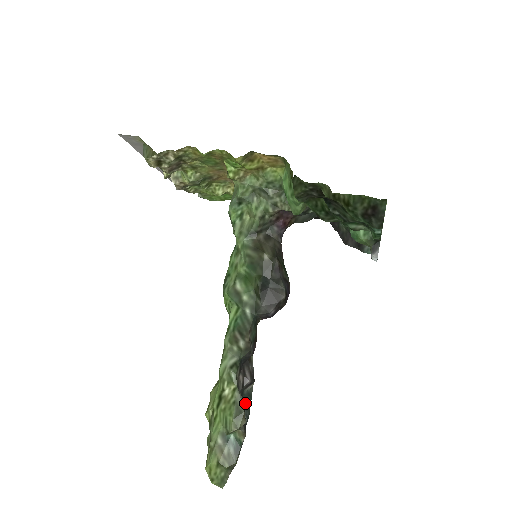
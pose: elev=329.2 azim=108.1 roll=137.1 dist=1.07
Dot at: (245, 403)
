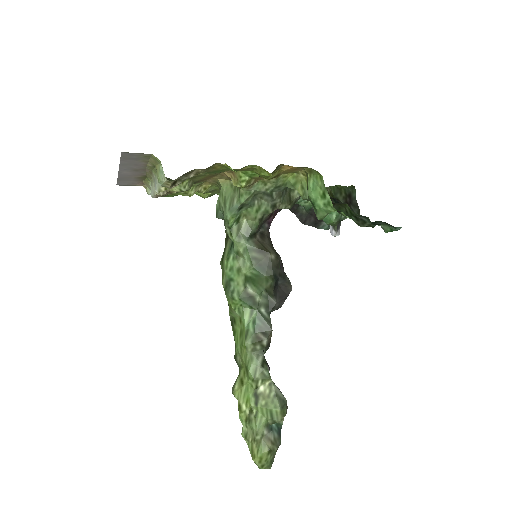
Dot at: occluded
